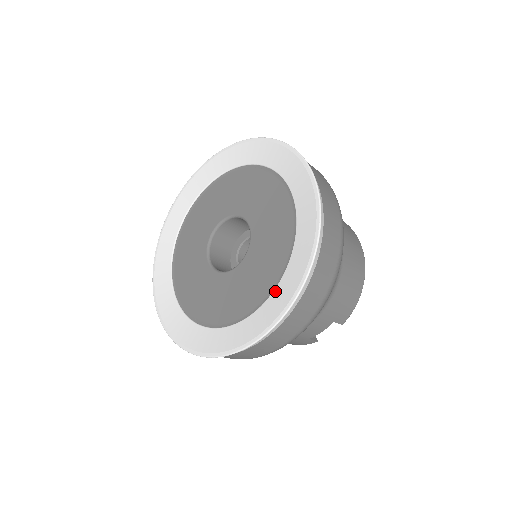
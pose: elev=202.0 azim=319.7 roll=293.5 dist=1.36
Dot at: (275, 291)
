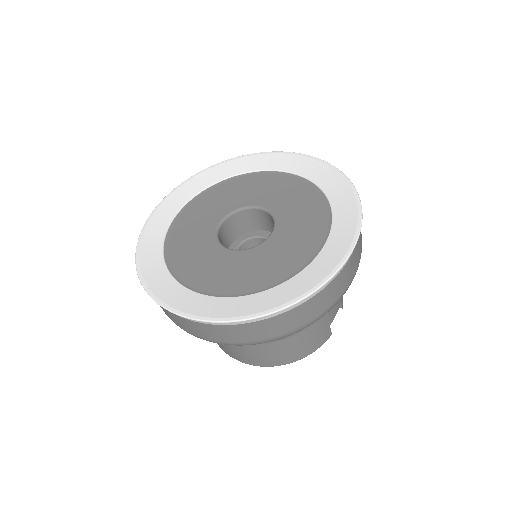
Dot at: (334, 216)
